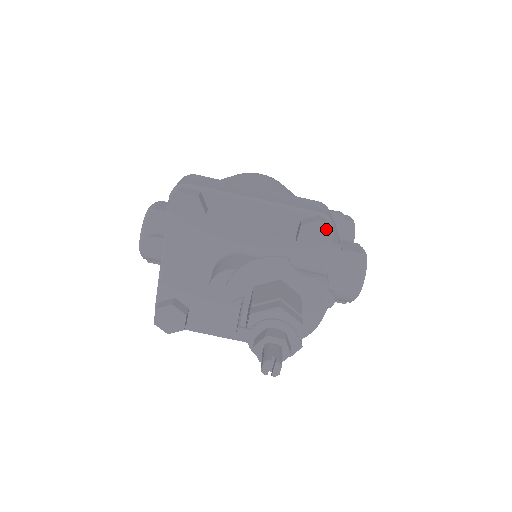
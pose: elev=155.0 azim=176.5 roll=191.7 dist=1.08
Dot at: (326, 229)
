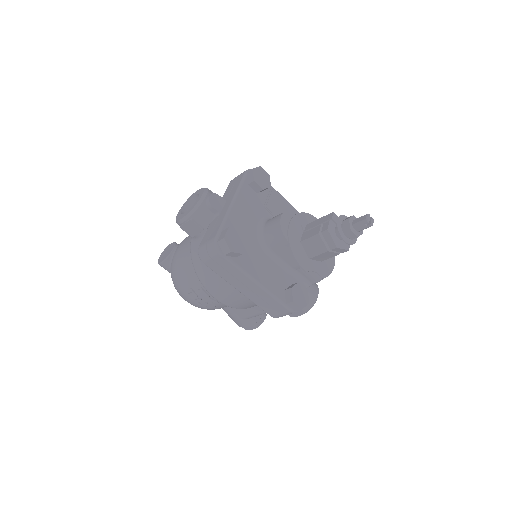
Dot at: occluded
